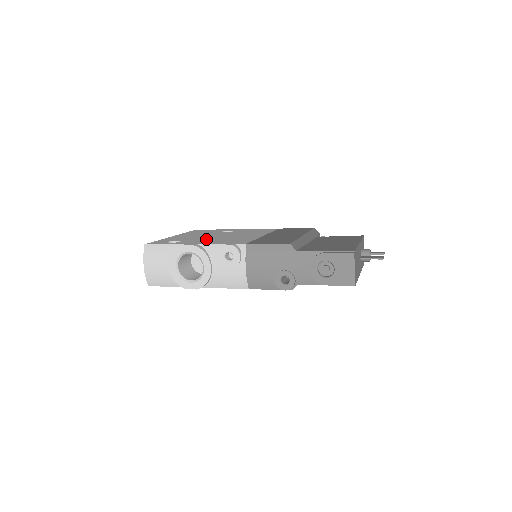
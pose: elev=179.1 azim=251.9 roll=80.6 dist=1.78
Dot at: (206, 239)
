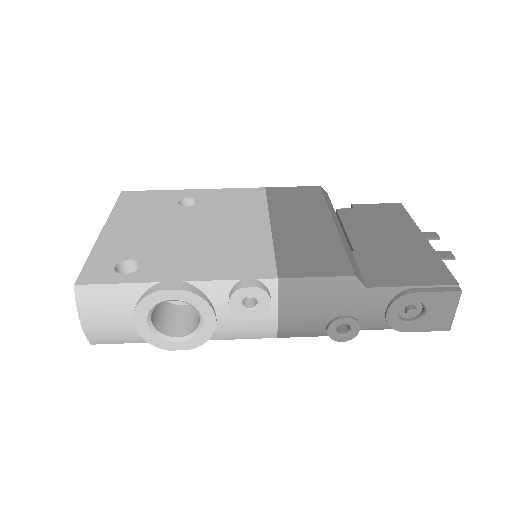
Dot at: (181, 250)
